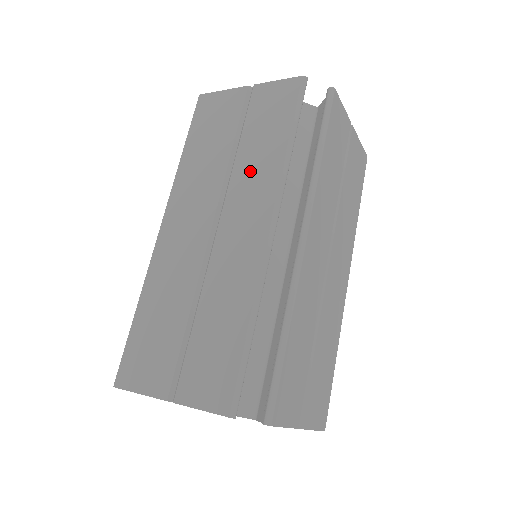
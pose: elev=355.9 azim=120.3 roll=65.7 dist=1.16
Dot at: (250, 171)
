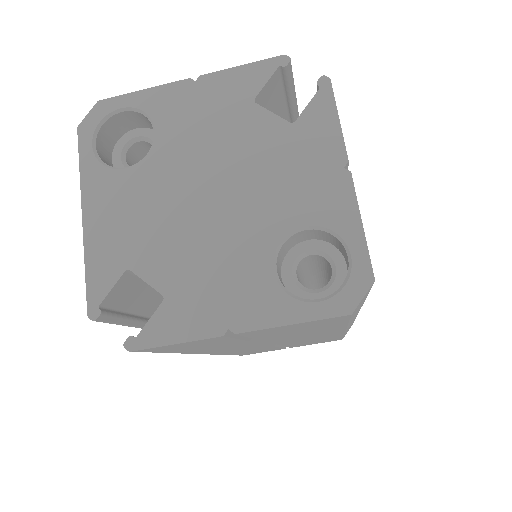
Dot at: occluded
